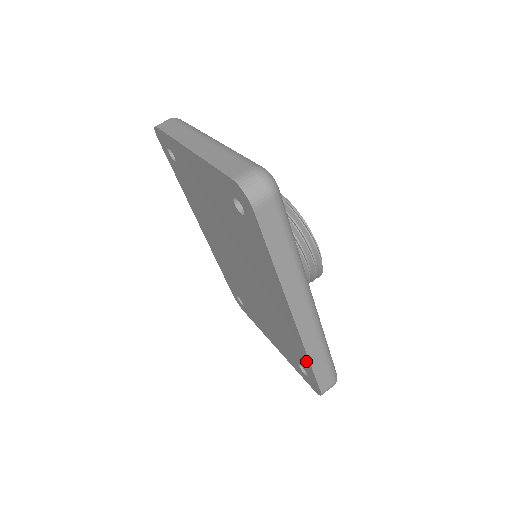
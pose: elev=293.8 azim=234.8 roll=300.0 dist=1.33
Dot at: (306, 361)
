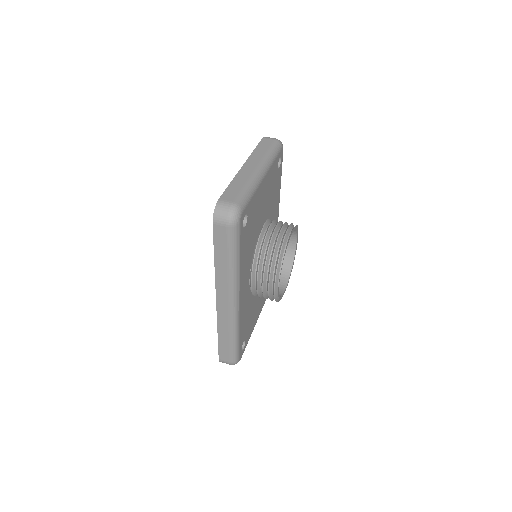
Dot at: occluded
